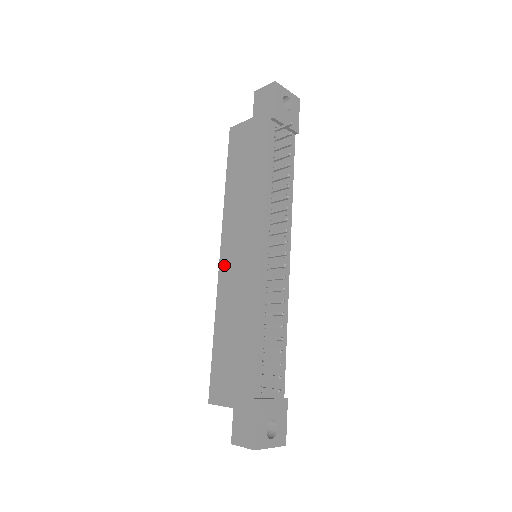
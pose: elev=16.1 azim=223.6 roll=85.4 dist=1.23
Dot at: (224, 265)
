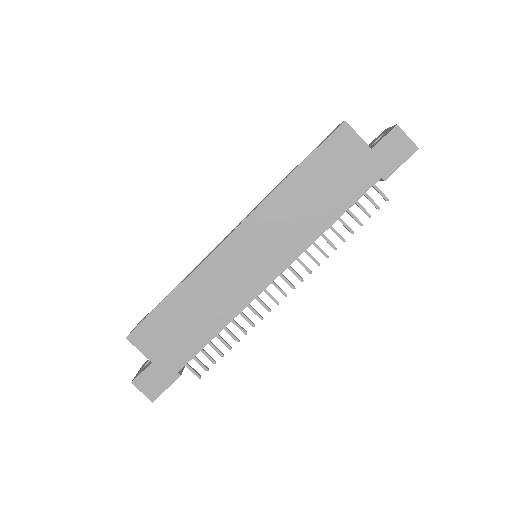
Dot at: (229, 248)
